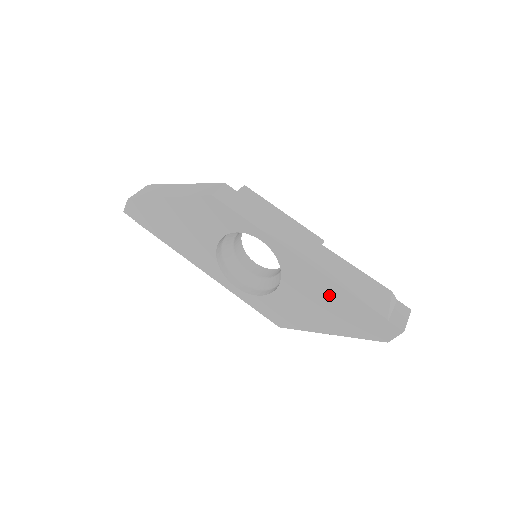
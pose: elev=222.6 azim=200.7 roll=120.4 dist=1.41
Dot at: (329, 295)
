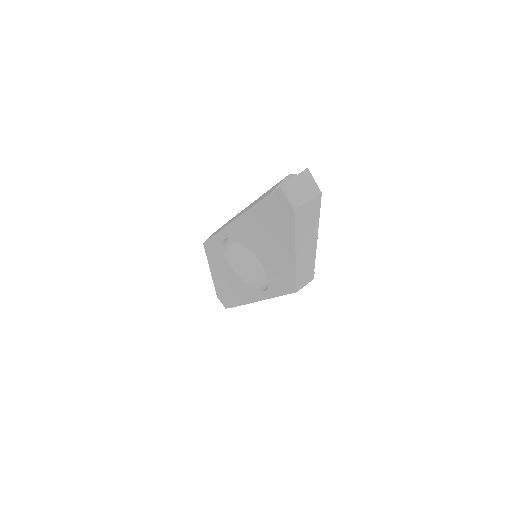
Dot at: (257, 225)
